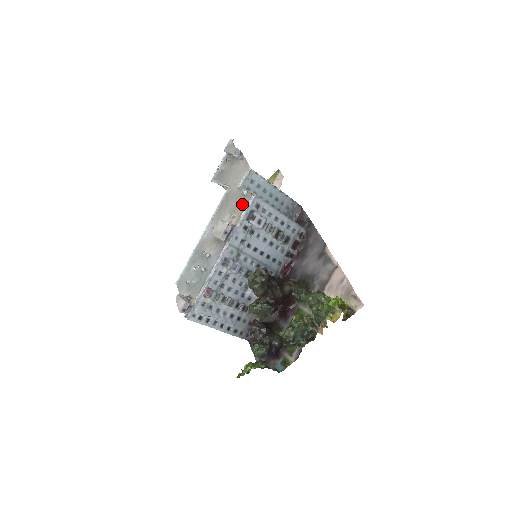
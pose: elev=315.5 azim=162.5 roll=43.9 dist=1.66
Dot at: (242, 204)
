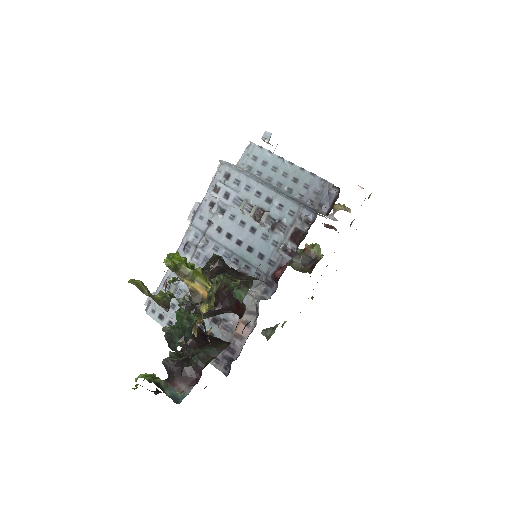
Dot at: occluded
